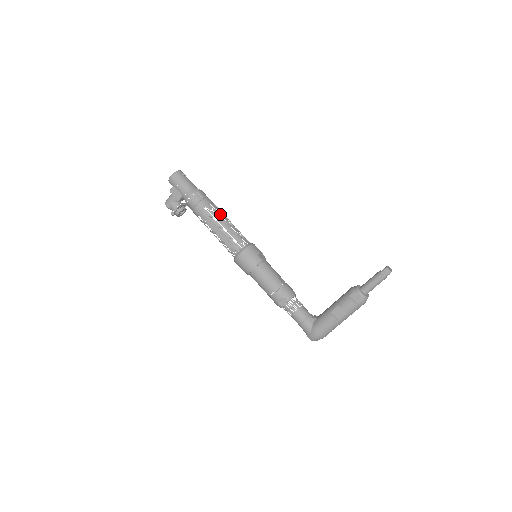
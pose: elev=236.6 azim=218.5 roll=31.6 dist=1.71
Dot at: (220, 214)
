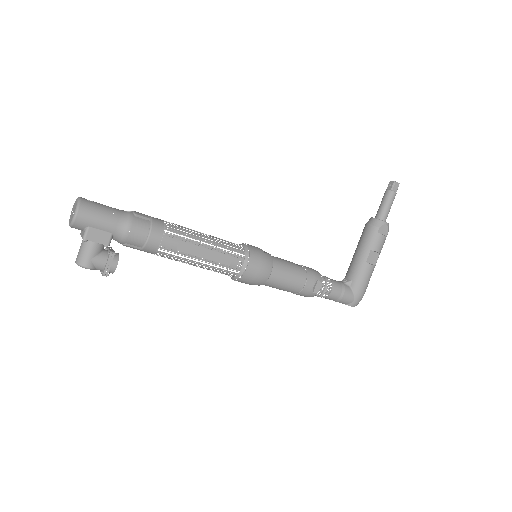
Dot at: occluded
